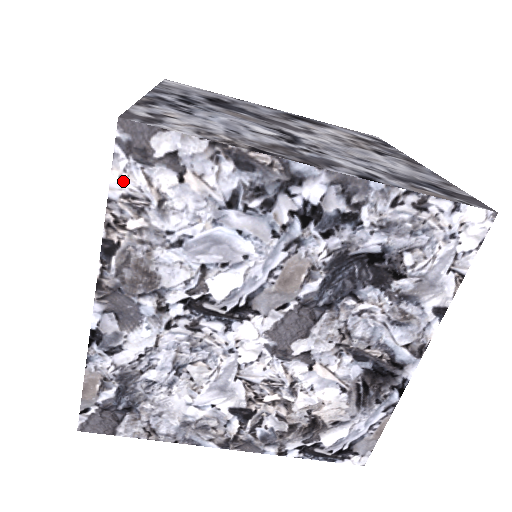
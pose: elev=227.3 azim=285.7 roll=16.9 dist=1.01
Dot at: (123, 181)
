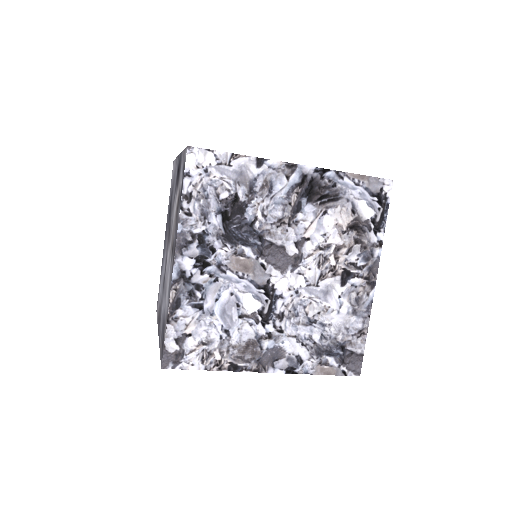
Dot at: occluded
